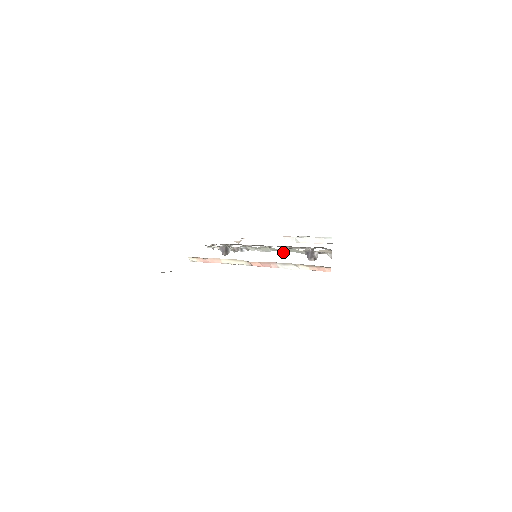
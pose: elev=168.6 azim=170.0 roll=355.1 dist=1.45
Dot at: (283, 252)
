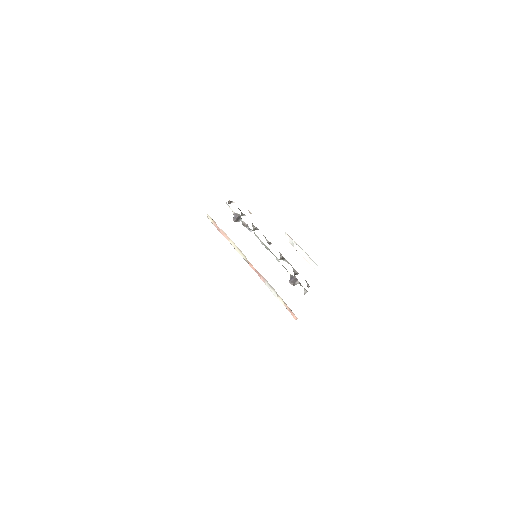
Dot at: (277, 259)
